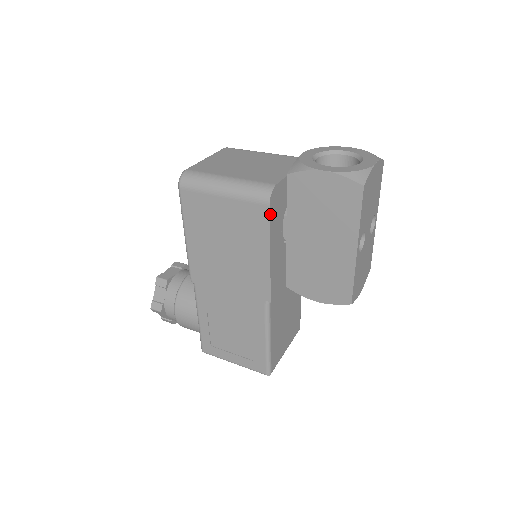
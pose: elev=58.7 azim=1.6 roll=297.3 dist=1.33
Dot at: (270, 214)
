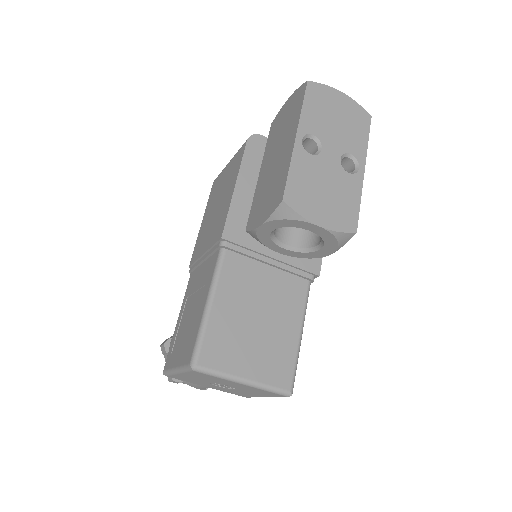
Dot at: (246, 149)
